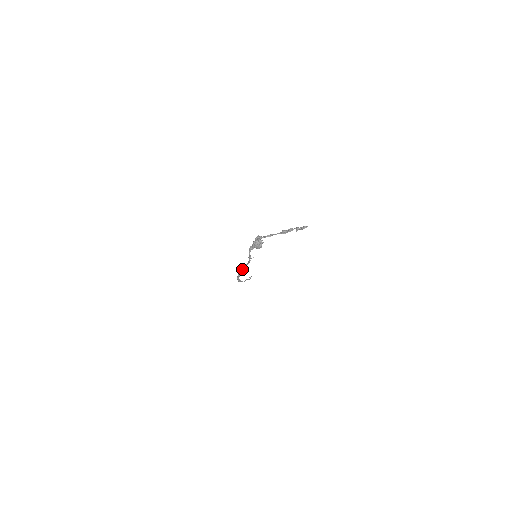
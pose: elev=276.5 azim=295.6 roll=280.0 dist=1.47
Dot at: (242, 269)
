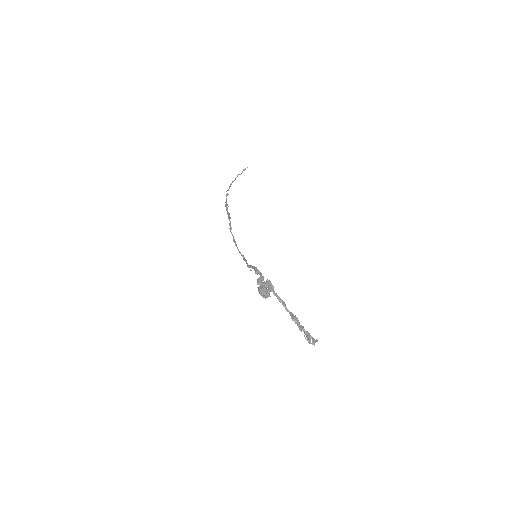
Dot at: (234, 241)
